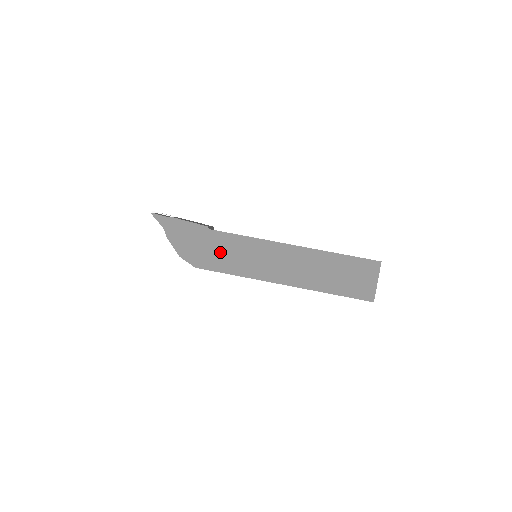
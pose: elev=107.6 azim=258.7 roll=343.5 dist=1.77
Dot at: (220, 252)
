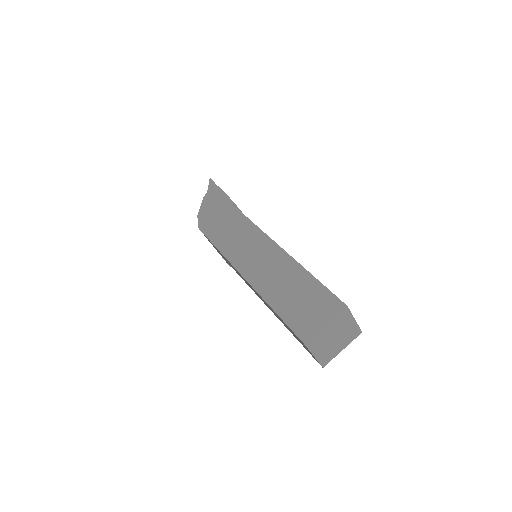
Dot at: (224, 225)
